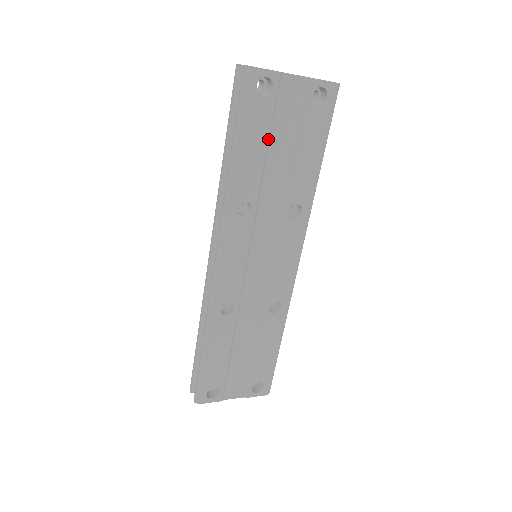
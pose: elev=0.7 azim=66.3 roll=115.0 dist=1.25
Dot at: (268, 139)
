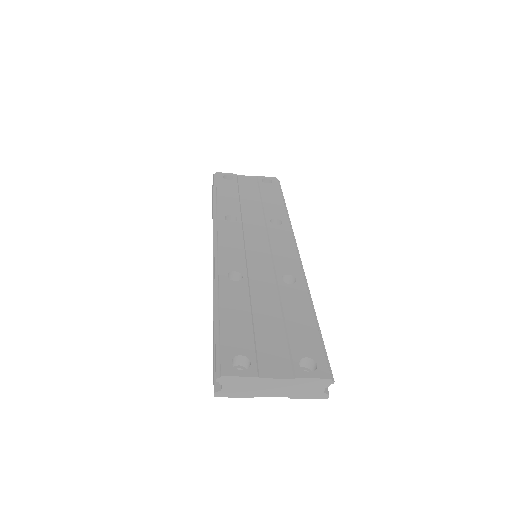
Dot at: (238, 193)
